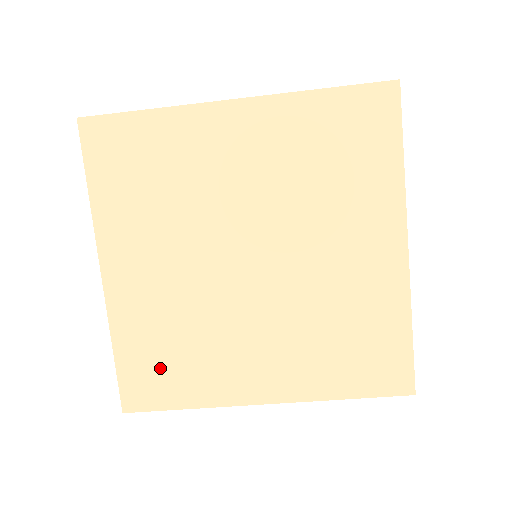
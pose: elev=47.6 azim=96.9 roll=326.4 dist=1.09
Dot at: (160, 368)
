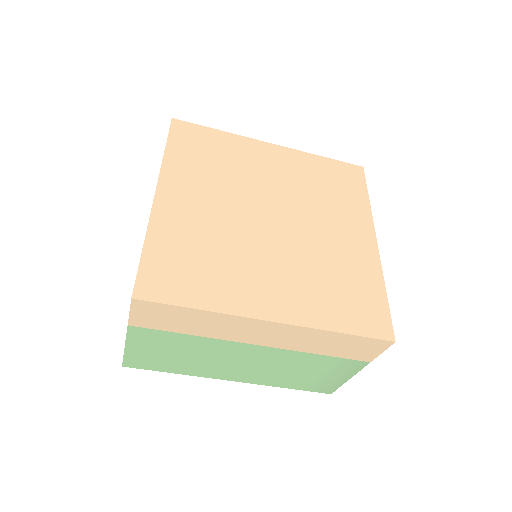
Dot at: (183, 269)
